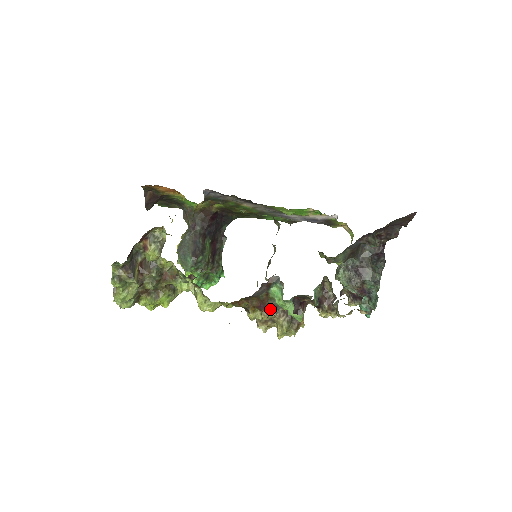
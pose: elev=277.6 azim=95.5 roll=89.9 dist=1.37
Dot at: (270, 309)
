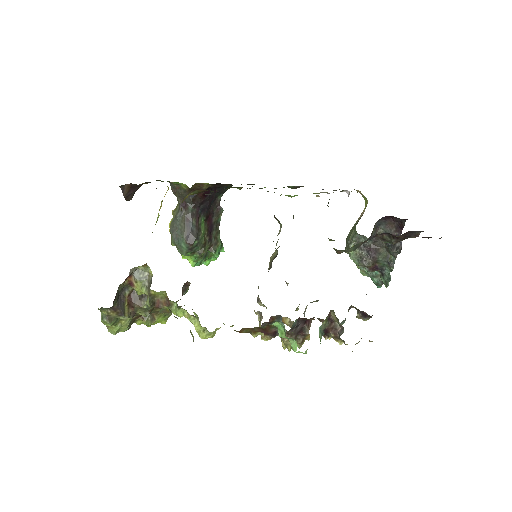
Dot at: (273, 334)
